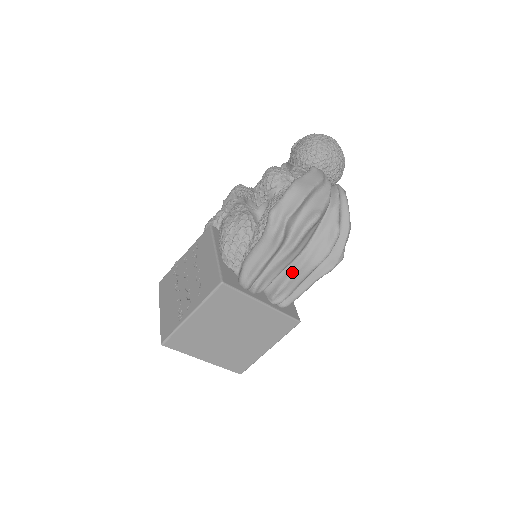
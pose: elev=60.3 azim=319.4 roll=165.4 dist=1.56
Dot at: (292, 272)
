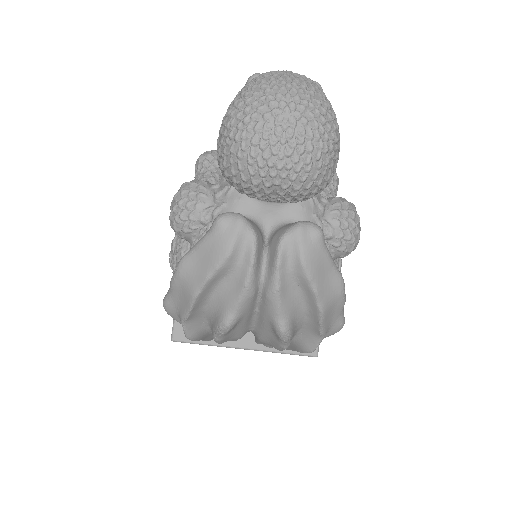
Dot at: (256, 339)
